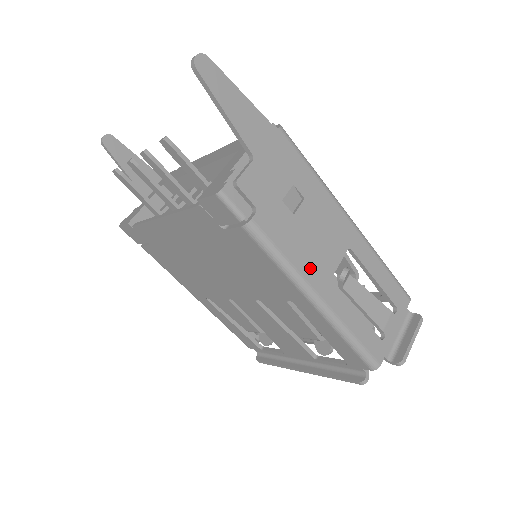
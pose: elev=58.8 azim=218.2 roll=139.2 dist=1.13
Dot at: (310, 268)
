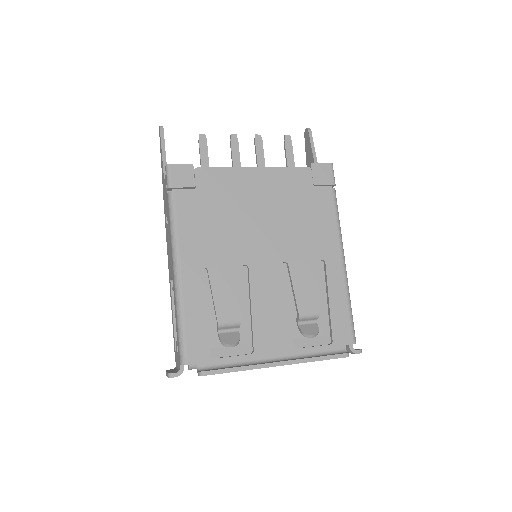
Dot at: occluded
